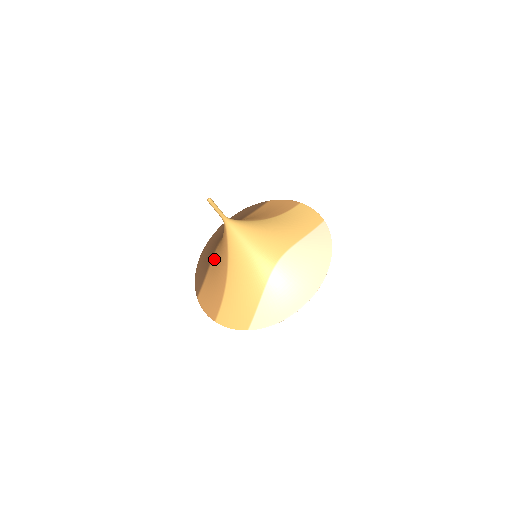
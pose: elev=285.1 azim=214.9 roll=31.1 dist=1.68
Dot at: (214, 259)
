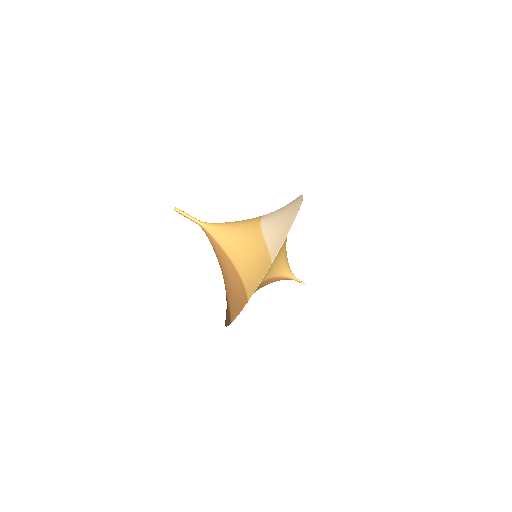
Dot at: (224, 283)
